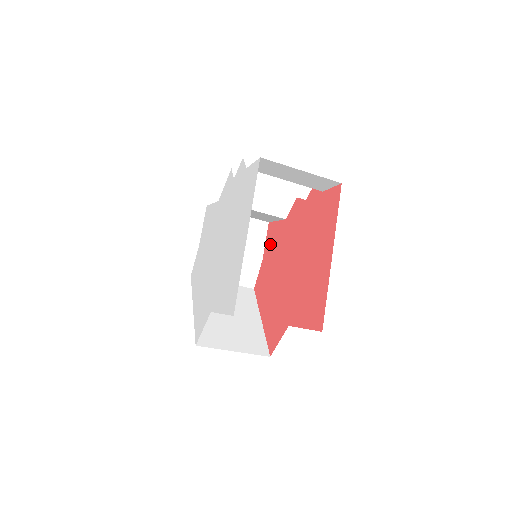
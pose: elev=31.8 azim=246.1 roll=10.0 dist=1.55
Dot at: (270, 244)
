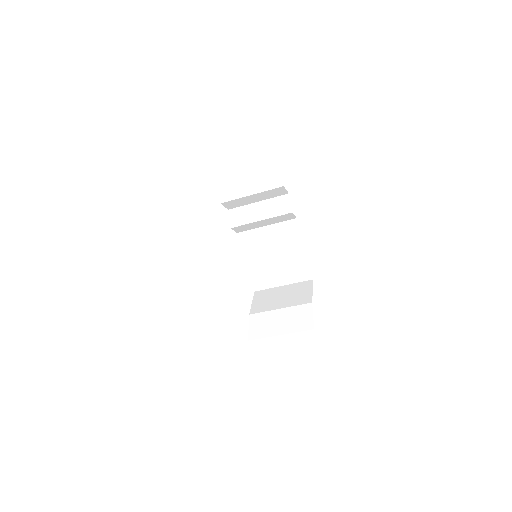
Dot at: occluded
